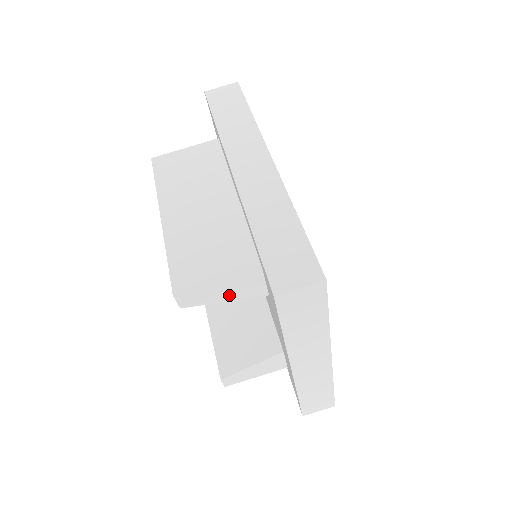
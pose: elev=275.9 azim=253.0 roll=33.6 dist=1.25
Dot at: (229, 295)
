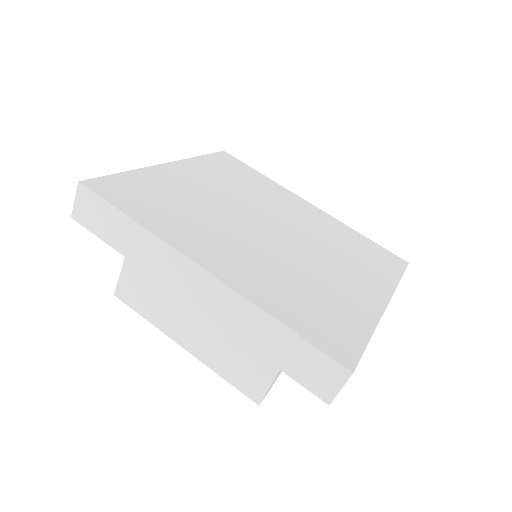
Dot at: occluded
